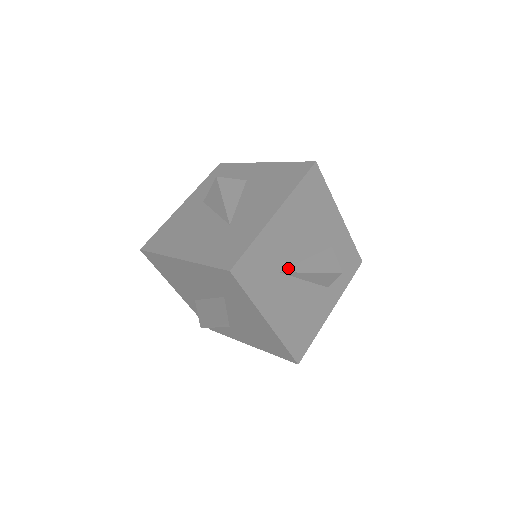
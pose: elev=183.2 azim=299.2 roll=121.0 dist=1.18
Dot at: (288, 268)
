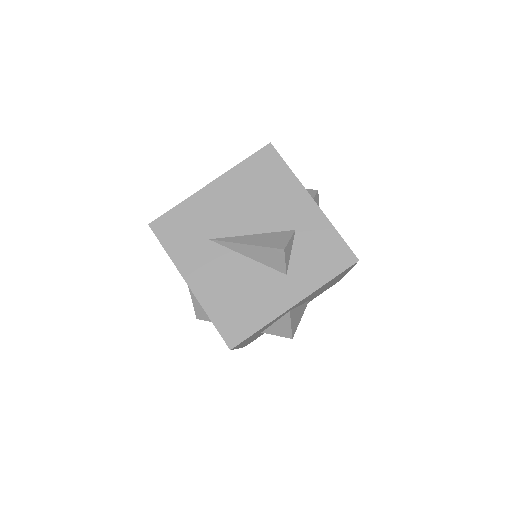
Dot at: (222, 238)
